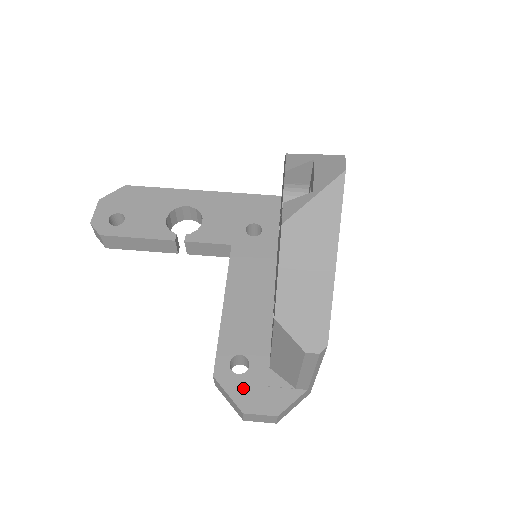
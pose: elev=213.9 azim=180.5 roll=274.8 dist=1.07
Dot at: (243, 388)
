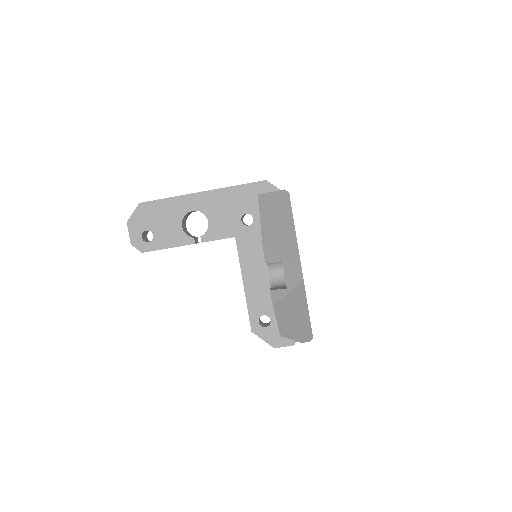
Dot at: (271, 335)
